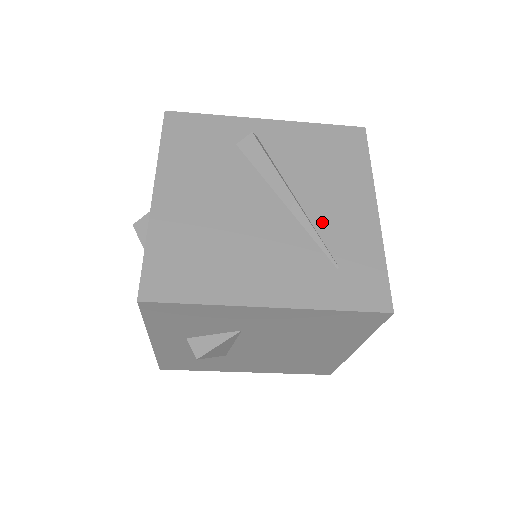
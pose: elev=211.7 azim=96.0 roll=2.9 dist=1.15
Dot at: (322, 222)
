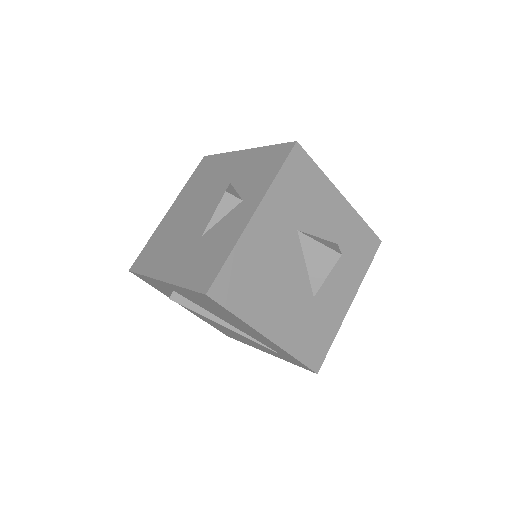
Dot at: (250, 335)
